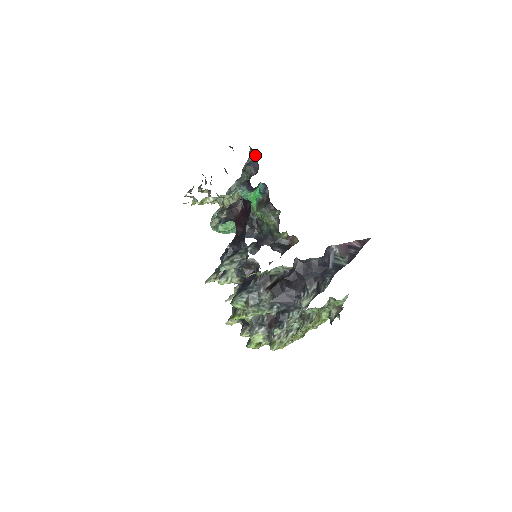
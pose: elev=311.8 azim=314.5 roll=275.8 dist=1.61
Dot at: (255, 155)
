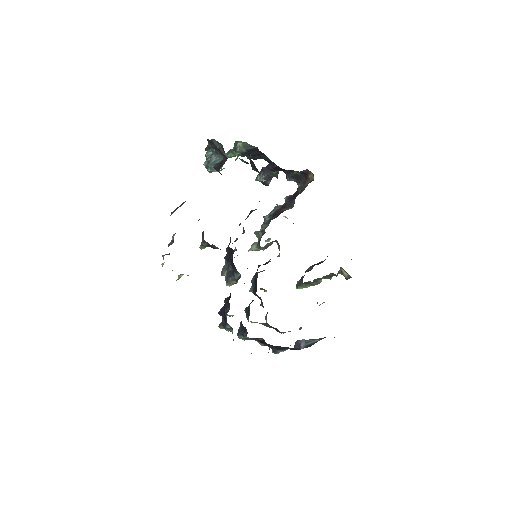
Dot at: occluded
